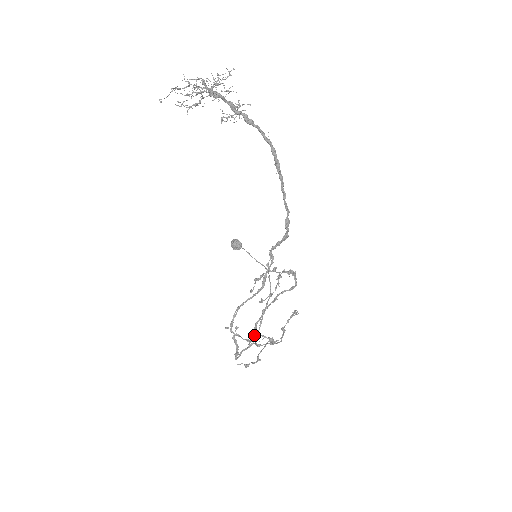
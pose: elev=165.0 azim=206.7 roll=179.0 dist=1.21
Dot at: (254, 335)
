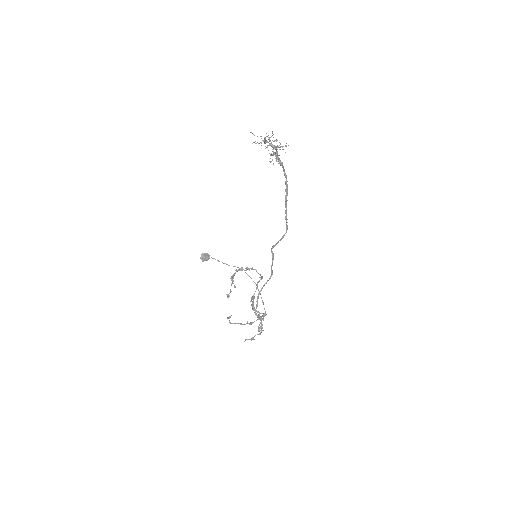
Dot at: occluded
